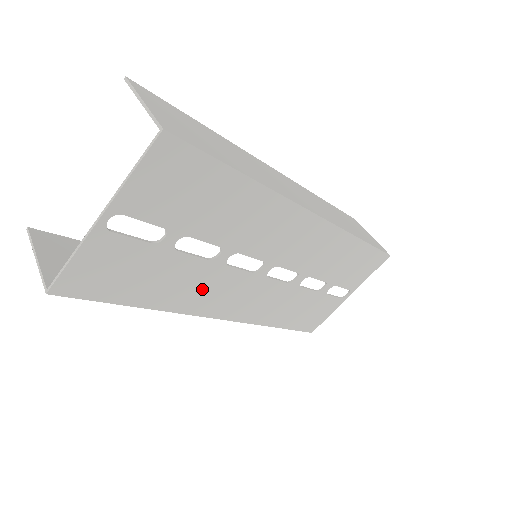
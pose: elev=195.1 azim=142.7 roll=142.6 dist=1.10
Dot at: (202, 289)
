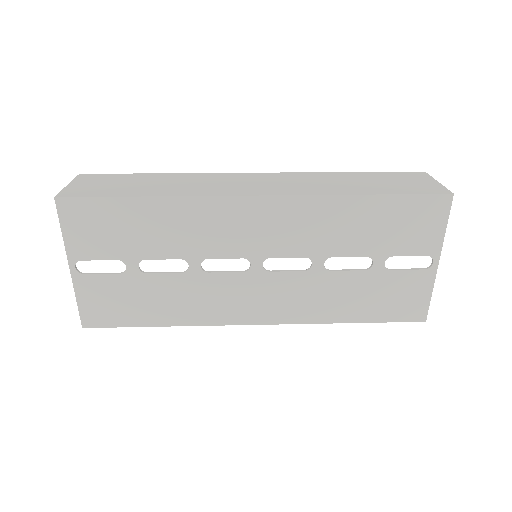
Dot at: (204, 299)
